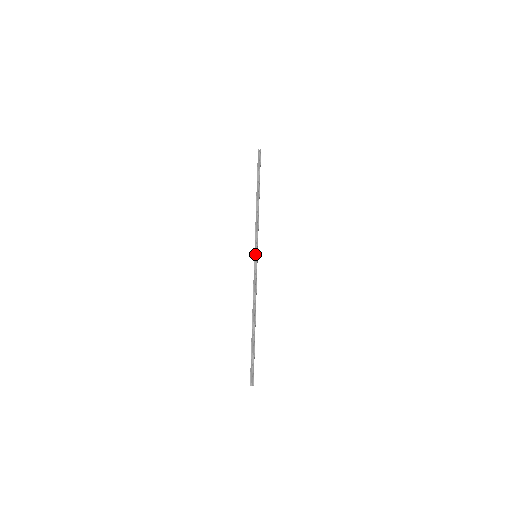
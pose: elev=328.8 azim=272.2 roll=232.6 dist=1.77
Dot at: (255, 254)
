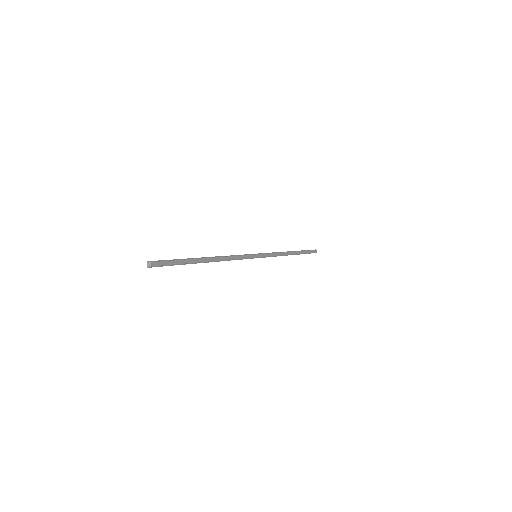
Dot at: (256, 254)
